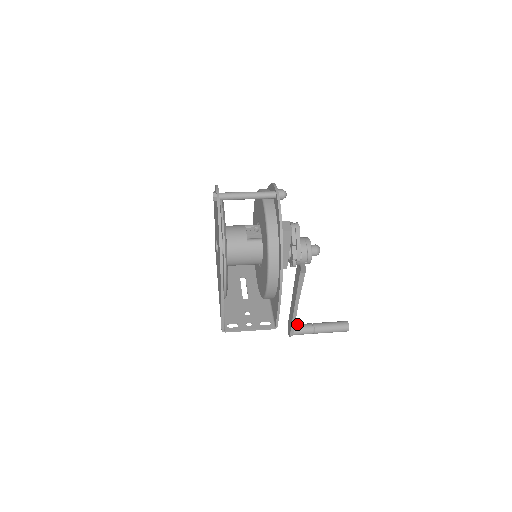
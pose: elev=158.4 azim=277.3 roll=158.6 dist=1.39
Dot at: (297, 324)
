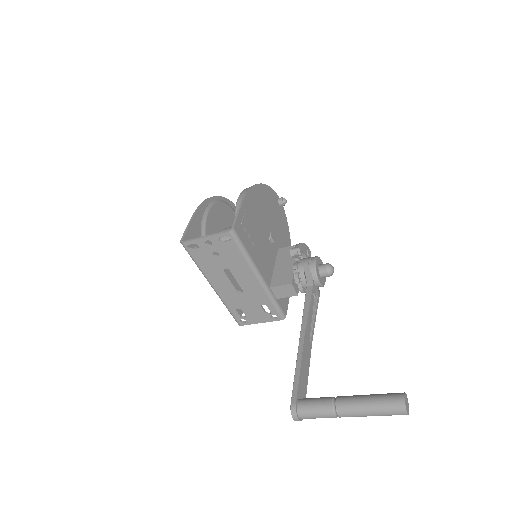
Dot at: occluded
